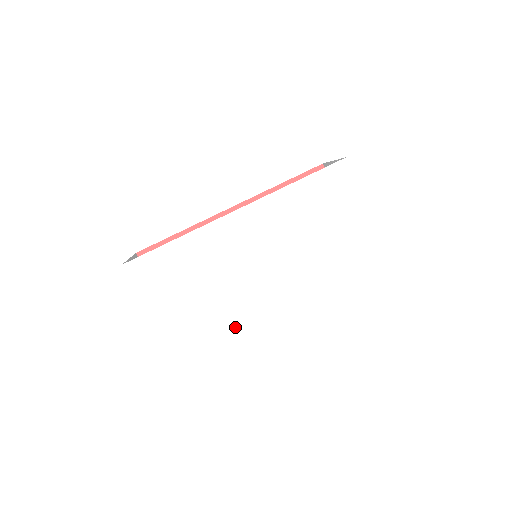
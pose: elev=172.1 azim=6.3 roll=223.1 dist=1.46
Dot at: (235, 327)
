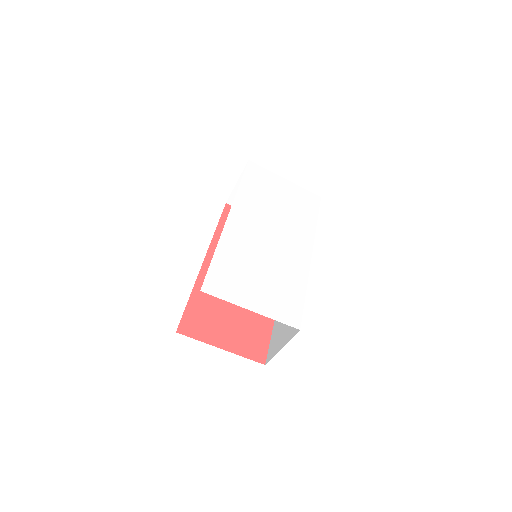
Dot at: (300, 281)
